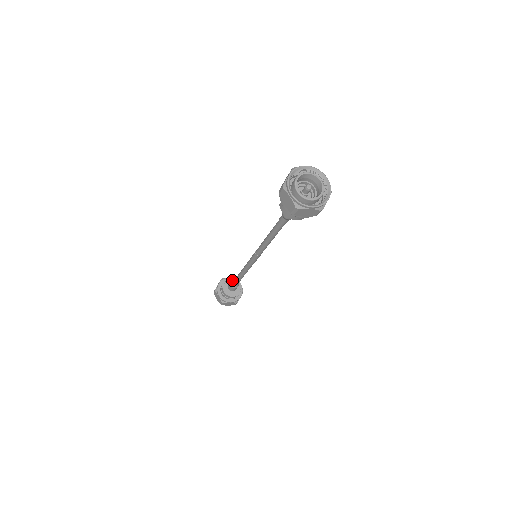
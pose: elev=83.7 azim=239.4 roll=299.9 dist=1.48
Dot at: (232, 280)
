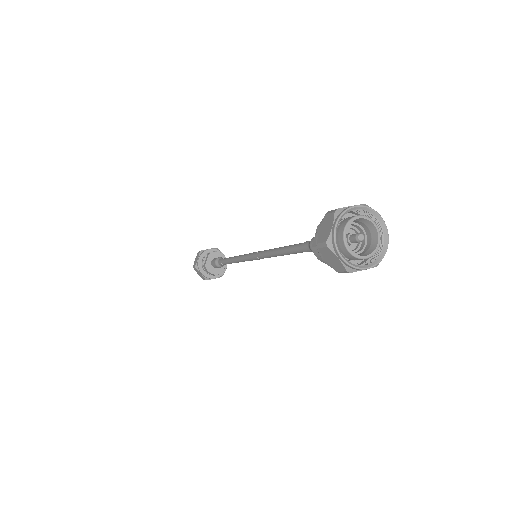
Dot at: (217, 259)
